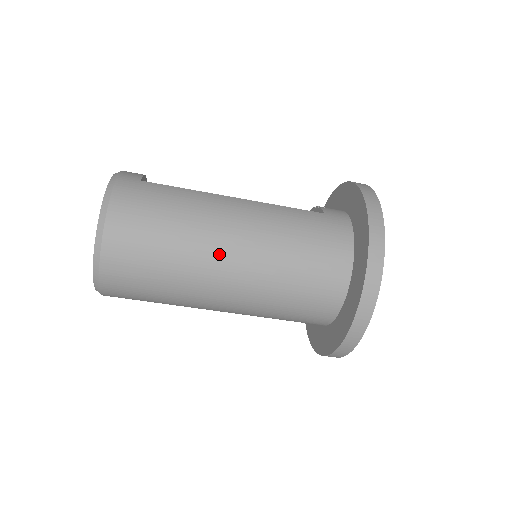
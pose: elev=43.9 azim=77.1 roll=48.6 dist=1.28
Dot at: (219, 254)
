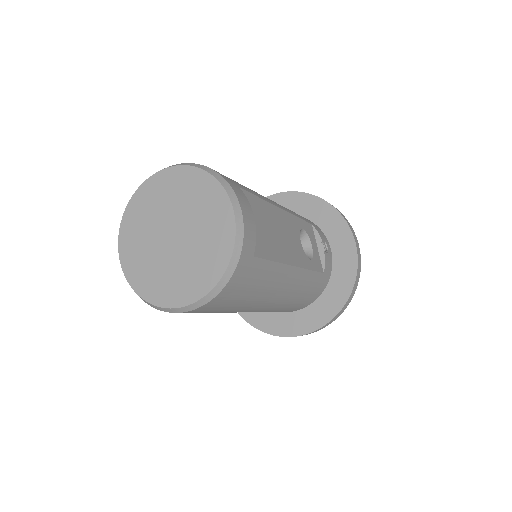
Dot at: occluded
